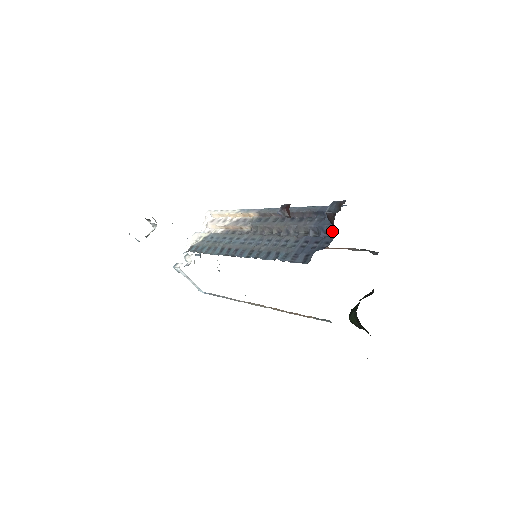
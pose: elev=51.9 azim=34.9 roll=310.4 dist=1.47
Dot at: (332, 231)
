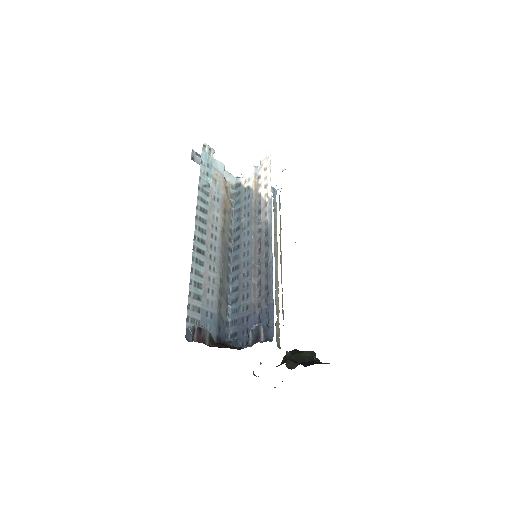
Dot at: occluded
